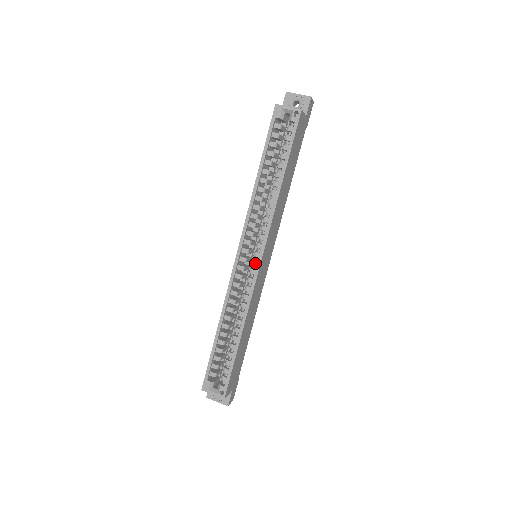
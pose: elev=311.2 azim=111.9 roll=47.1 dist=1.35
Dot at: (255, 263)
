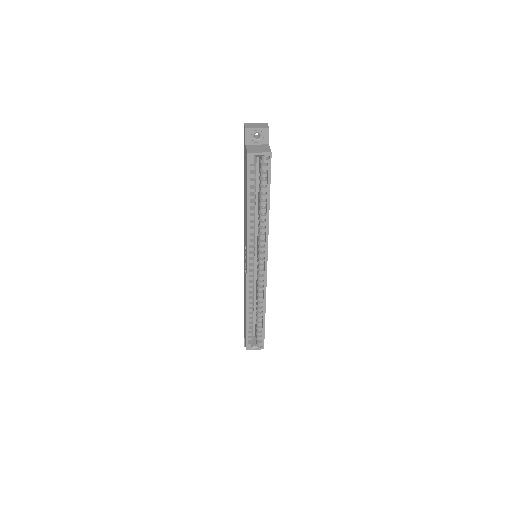
Dot at: (262, 267)
